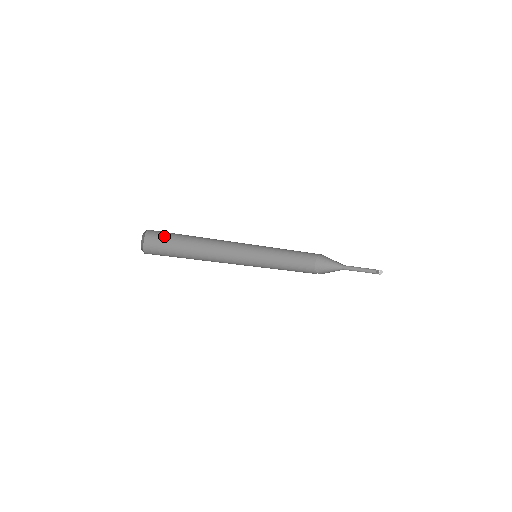
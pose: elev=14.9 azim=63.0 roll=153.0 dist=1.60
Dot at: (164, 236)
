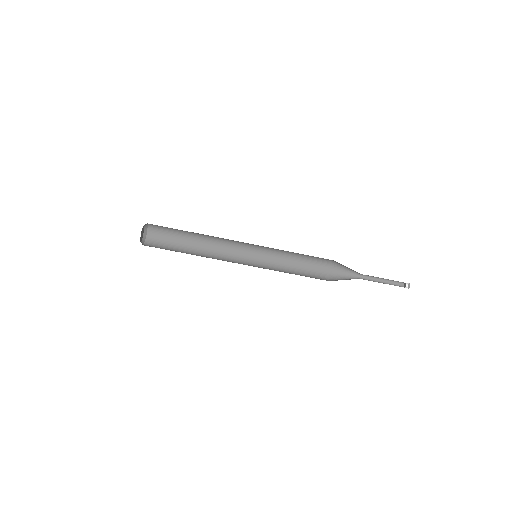
Dot at: (165, 235)
